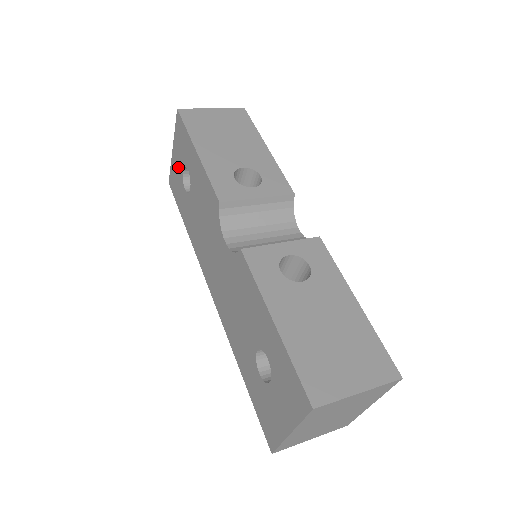
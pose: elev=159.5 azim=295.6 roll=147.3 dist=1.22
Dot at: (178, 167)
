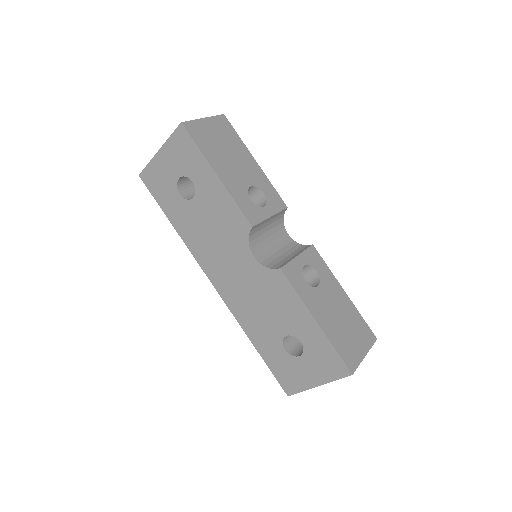
Dot at: (169, 171)
